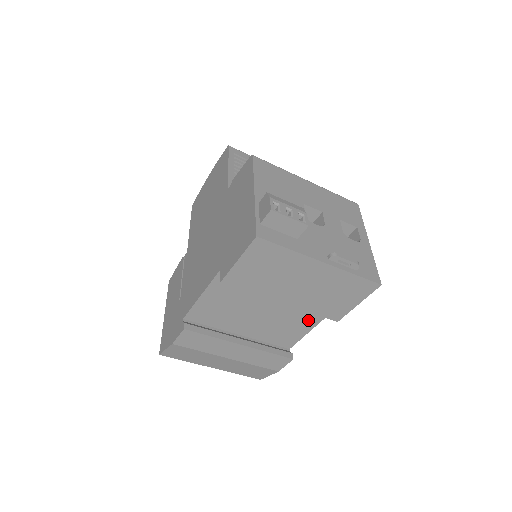
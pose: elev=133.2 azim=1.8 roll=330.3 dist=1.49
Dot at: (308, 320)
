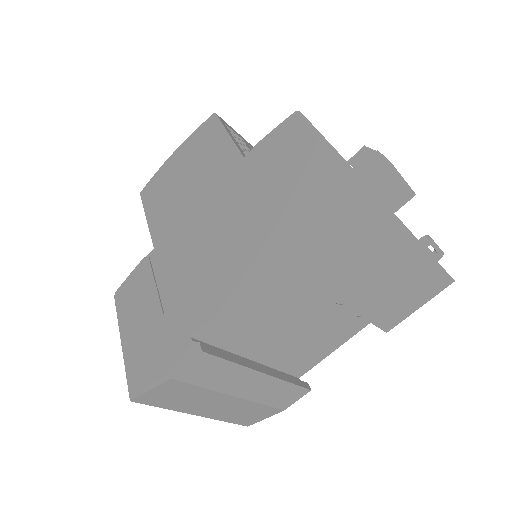
Dot at: (341, 335)
